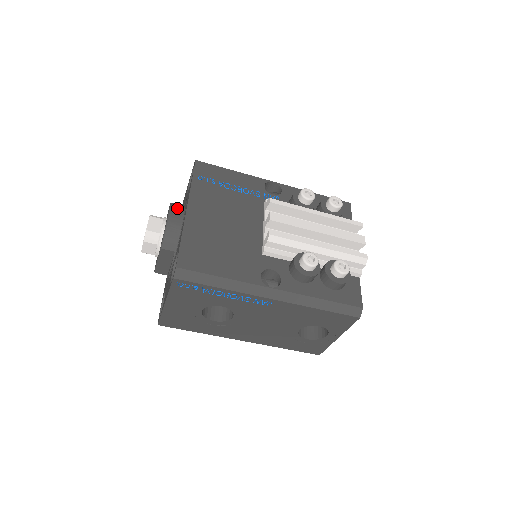
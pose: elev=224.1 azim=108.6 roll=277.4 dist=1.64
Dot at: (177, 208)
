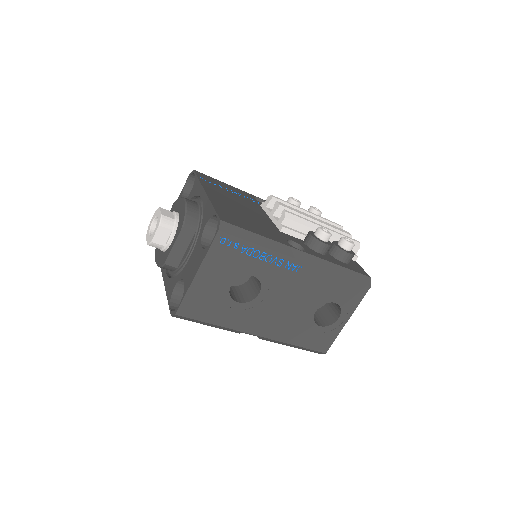
Dot at: occluded
